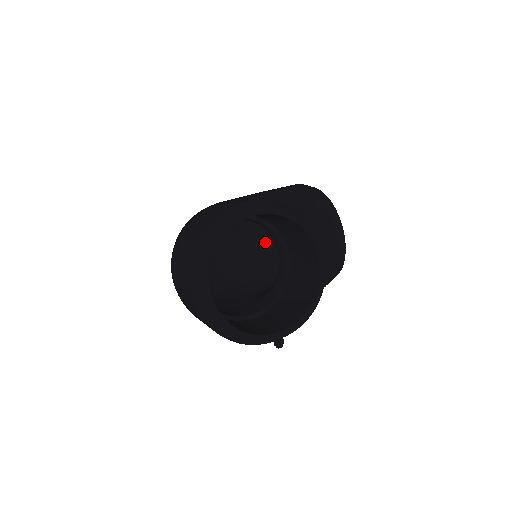
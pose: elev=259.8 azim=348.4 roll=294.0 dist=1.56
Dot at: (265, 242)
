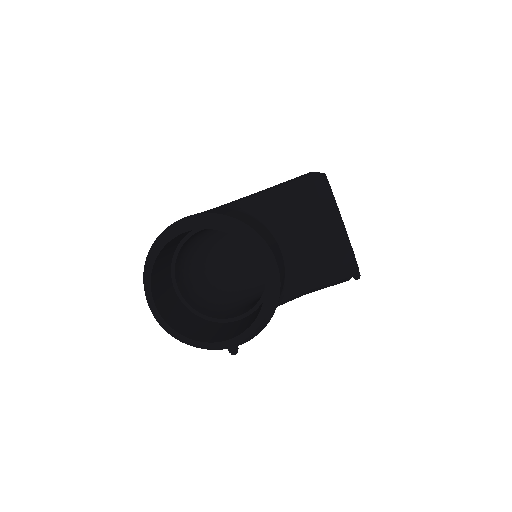
Dot at: occluded
